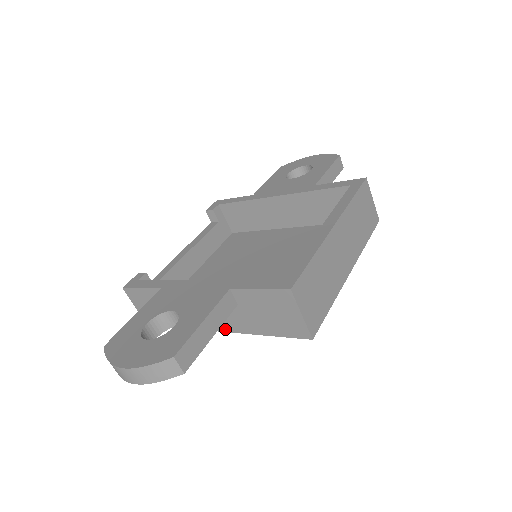
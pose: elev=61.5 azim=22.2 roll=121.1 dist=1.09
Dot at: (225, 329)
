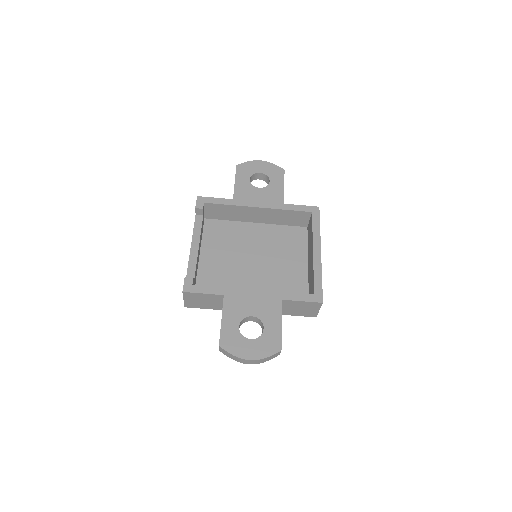
Dot at: occluded
